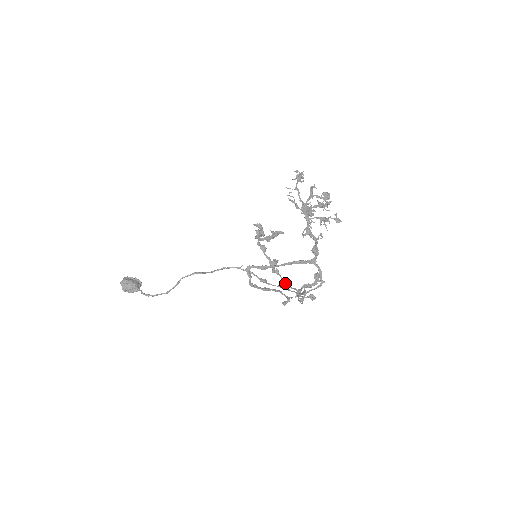
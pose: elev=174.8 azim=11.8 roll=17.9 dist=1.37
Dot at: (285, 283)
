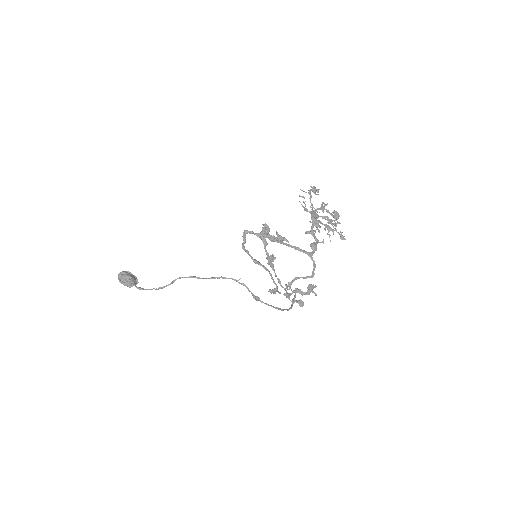
Dot at: (277, 278)
